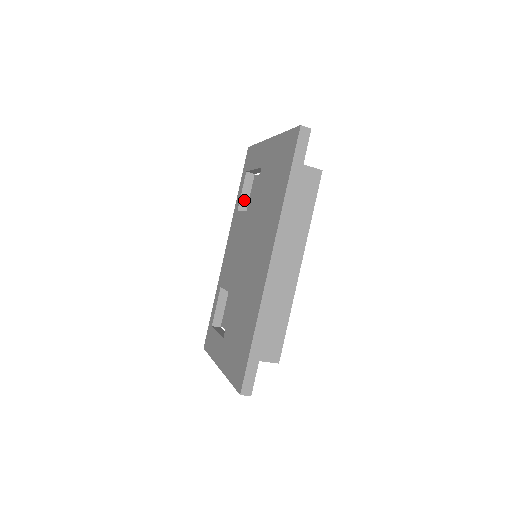
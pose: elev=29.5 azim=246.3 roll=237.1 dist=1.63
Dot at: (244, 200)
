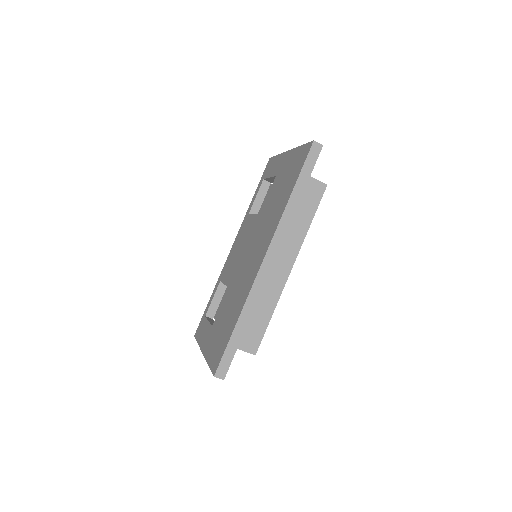
Dot at: (257, 205)
